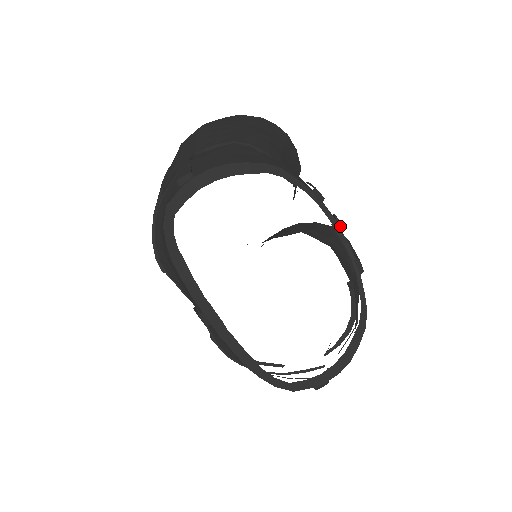
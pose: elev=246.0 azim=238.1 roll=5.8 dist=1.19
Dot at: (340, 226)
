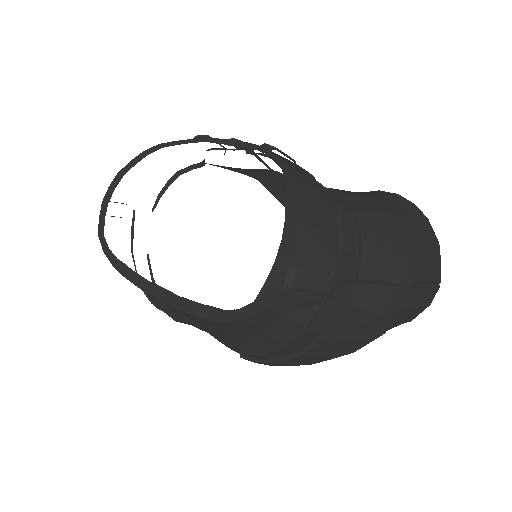
Dot at: occluded
